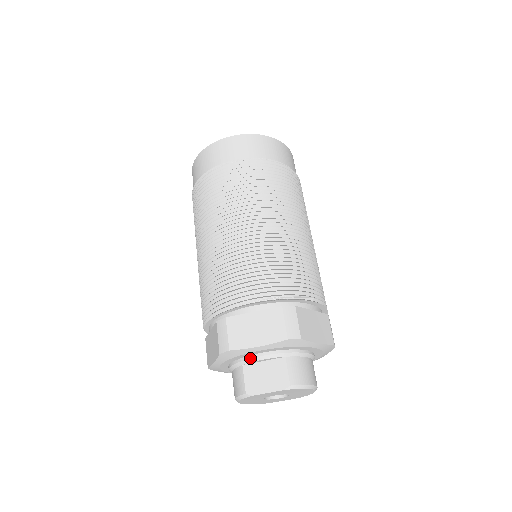
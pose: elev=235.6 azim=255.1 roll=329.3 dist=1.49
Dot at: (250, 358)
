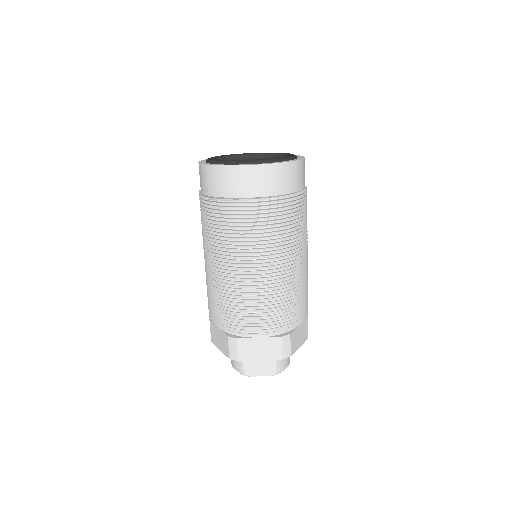
Dot at: occluded
